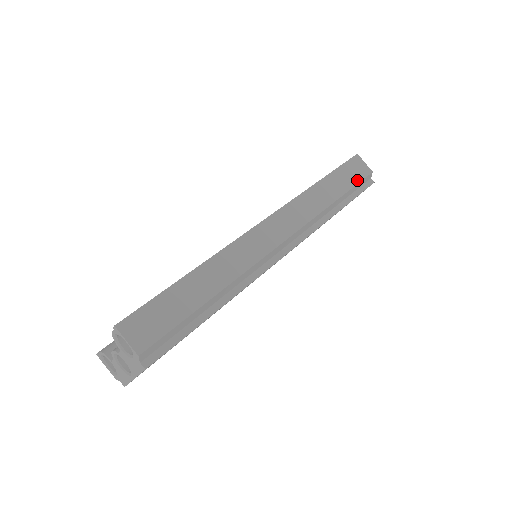
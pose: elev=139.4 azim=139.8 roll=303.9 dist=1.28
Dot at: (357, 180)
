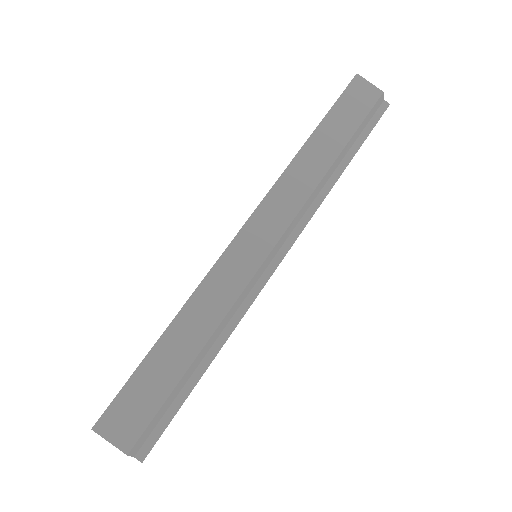
Dot at: (362, 114)
